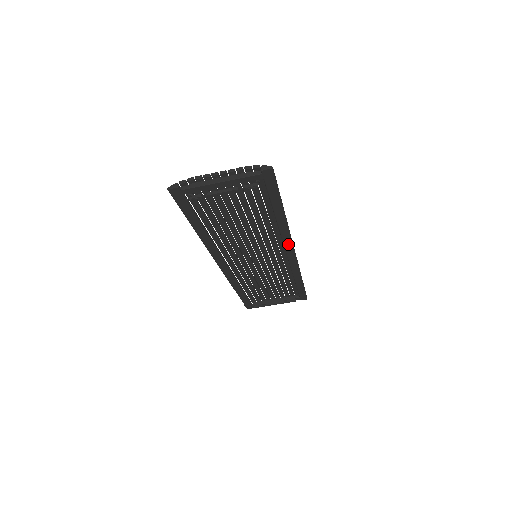
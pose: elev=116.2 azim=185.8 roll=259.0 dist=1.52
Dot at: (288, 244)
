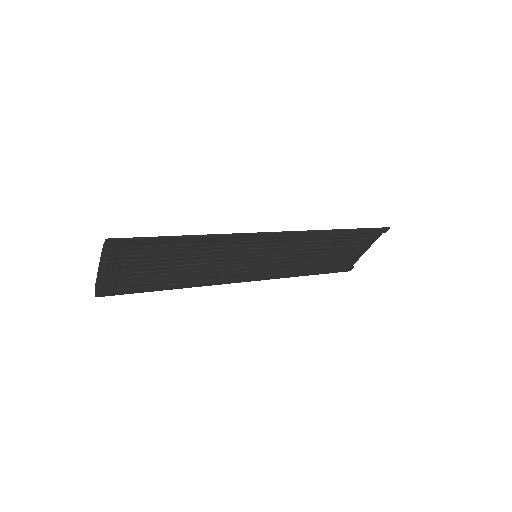
Dot at: (252, 237)
